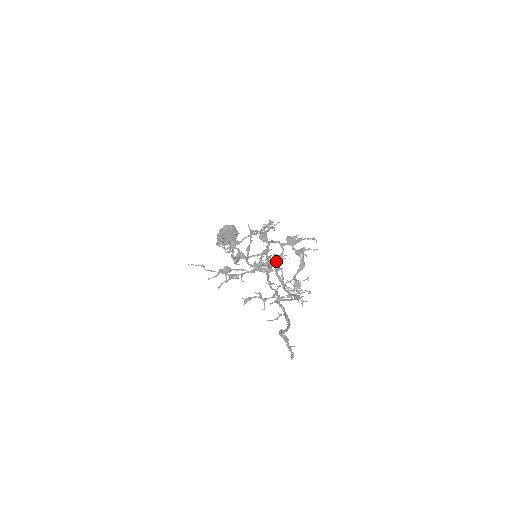
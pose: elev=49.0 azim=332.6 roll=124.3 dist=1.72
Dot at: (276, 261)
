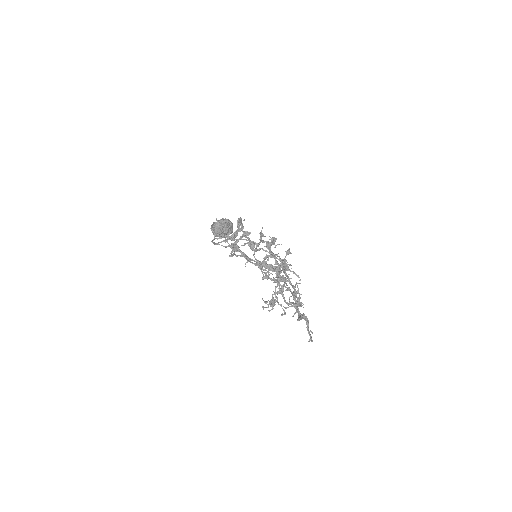
Dot at: (278, 269)
